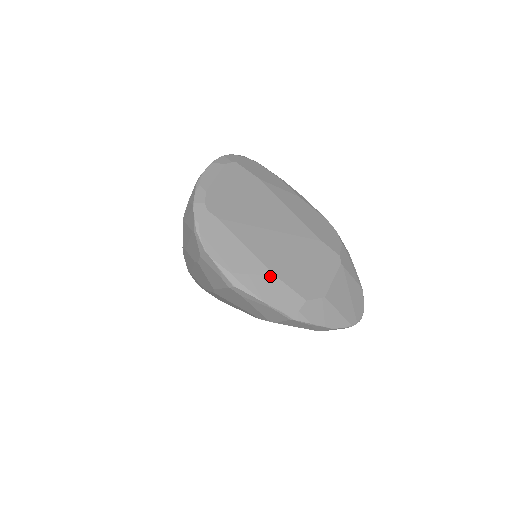
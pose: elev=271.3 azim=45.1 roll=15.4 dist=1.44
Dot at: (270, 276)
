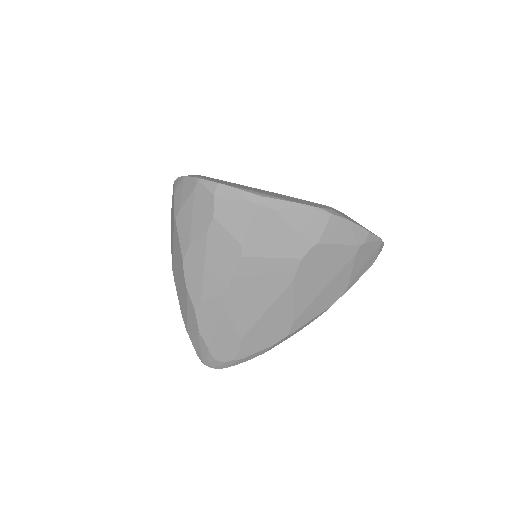
Dot at: (286, 196)
